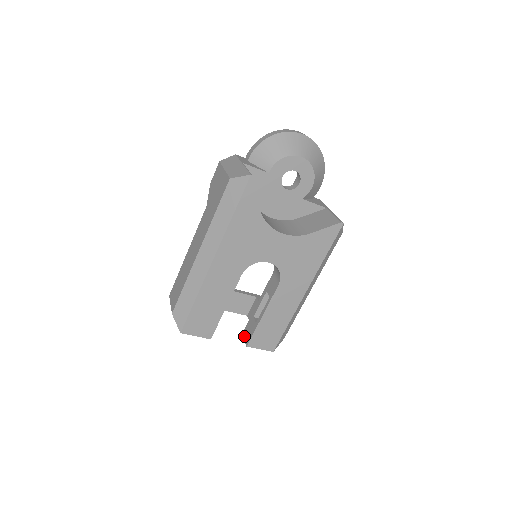
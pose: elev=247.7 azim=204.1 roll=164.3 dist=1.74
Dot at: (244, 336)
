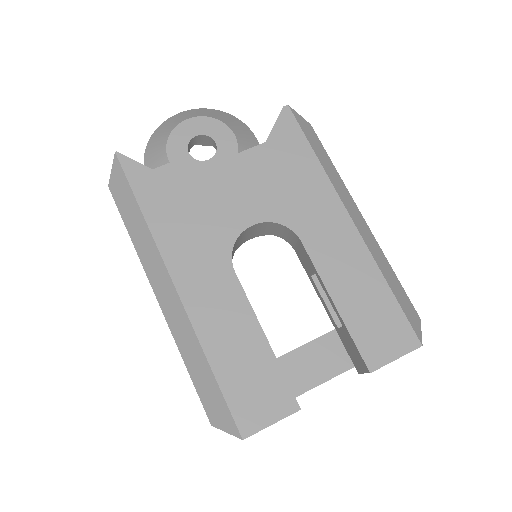
Dot at: (359, 369)
